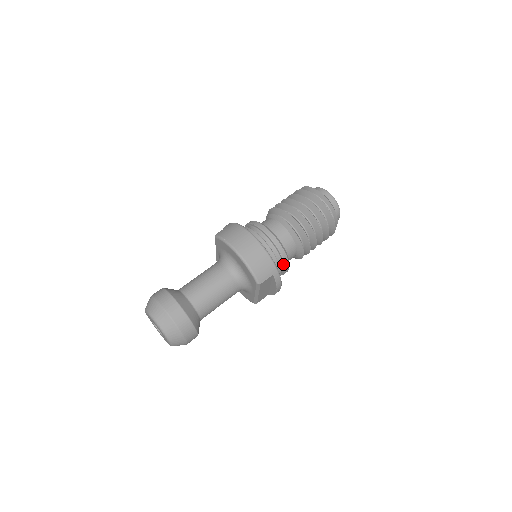
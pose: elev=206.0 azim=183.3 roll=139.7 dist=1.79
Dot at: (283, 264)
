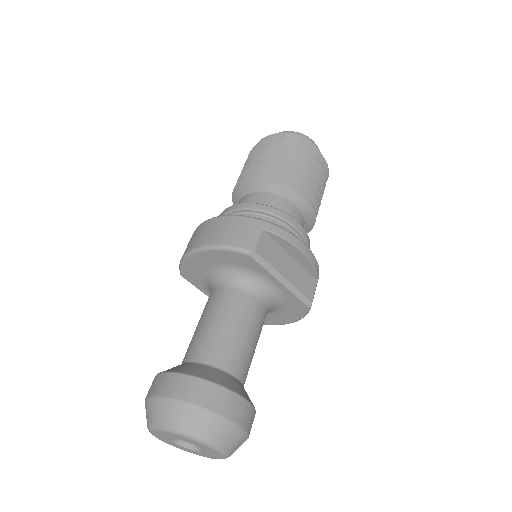
Dot at: (280, 221)
